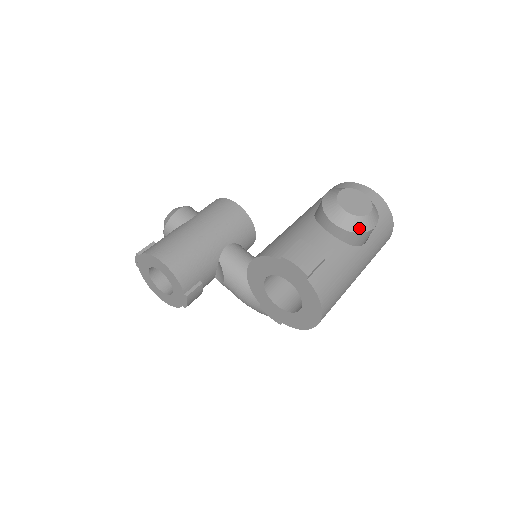
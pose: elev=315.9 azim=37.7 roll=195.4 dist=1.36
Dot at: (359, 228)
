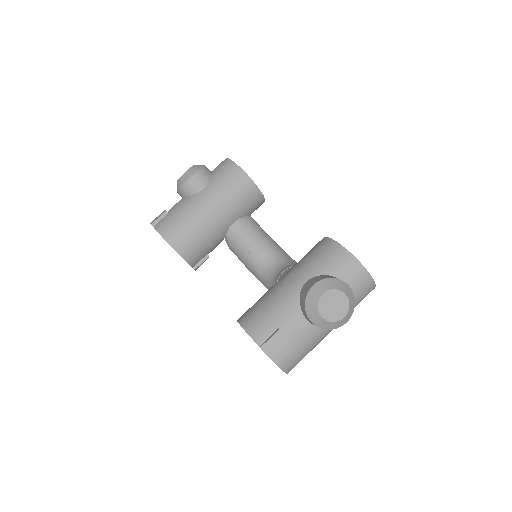
Dot at: (331, 327)
